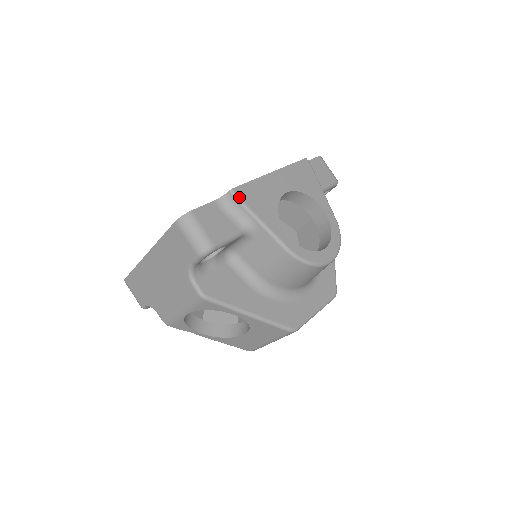
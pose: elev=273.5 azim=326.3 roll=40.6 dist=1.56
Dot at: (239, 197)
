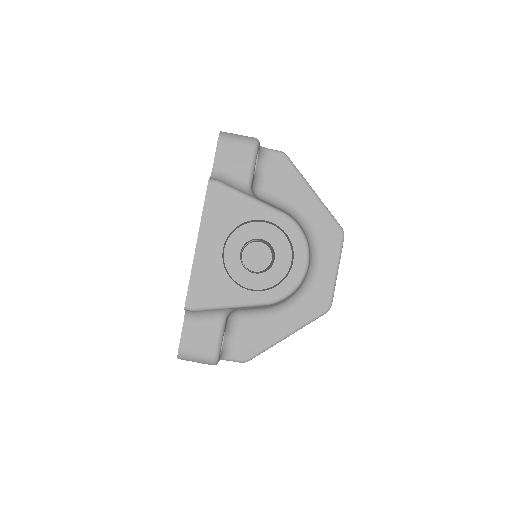
Dot at: (195, 308)
